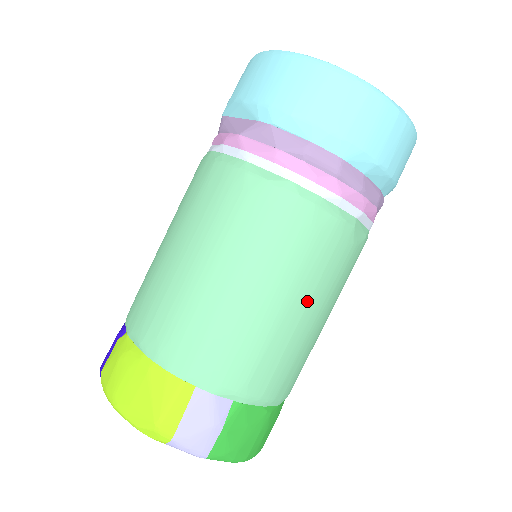
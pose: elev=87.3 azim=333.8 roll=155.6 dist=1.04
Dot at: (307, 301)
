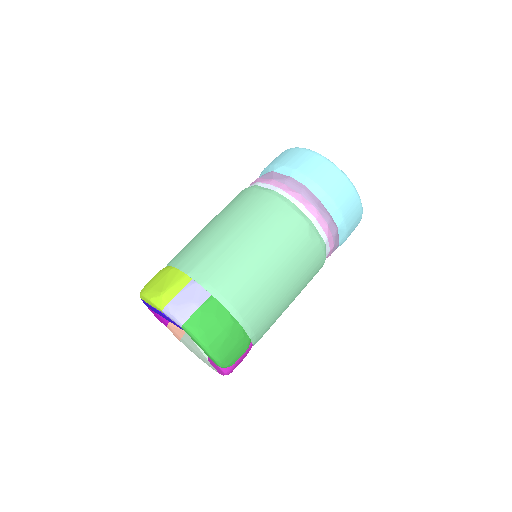
Dot at: (271, 253)
